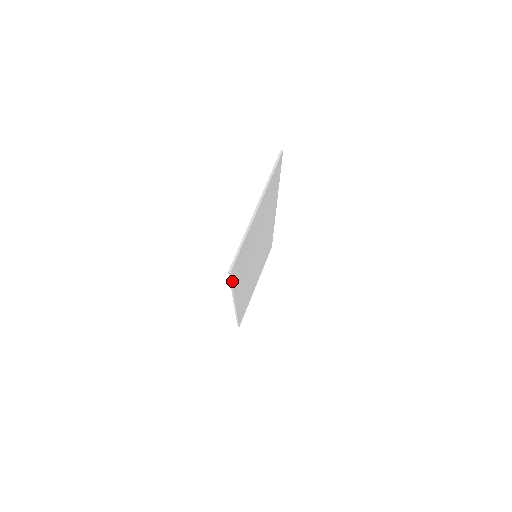
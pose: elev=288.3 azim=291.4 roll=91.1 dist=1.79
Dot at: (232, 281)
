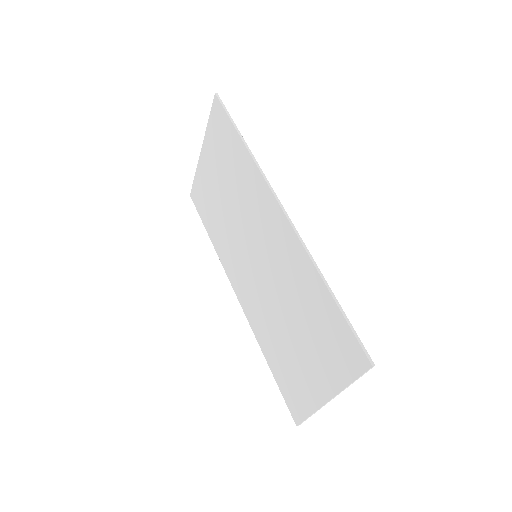
Dot at: (229, 117)
